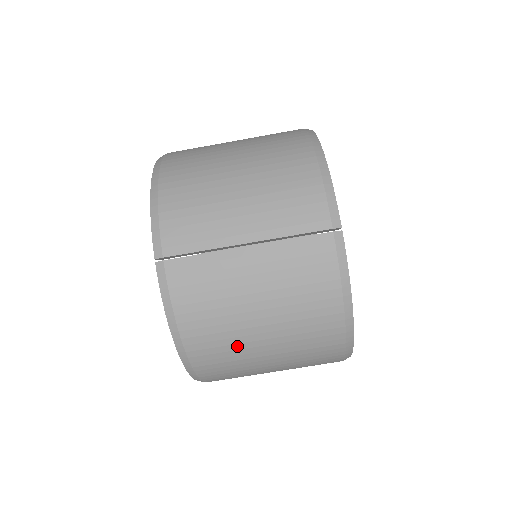
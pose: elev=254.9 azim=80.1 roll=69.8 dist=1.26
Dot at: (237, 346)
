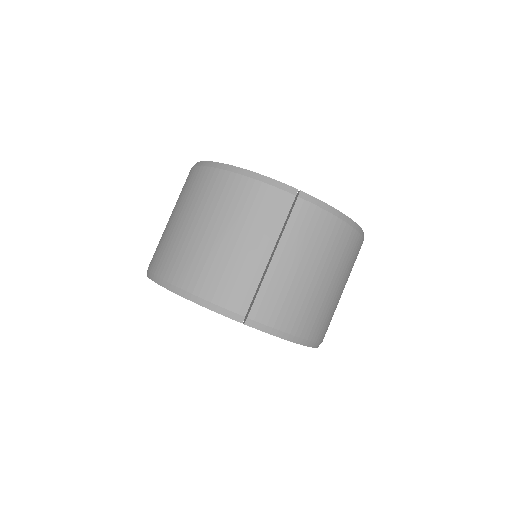
Dot at: (323, 304)
